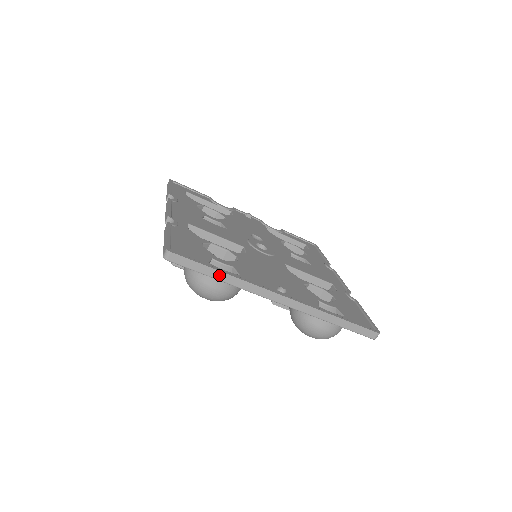
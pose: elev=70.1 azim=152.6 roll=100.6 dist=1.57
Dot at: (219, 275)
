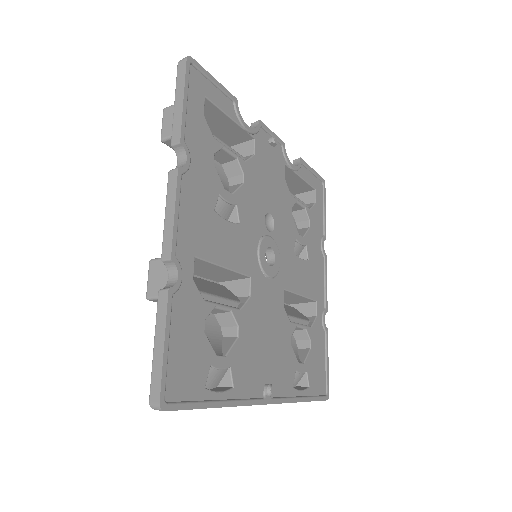
Dot at: (211, 407)
